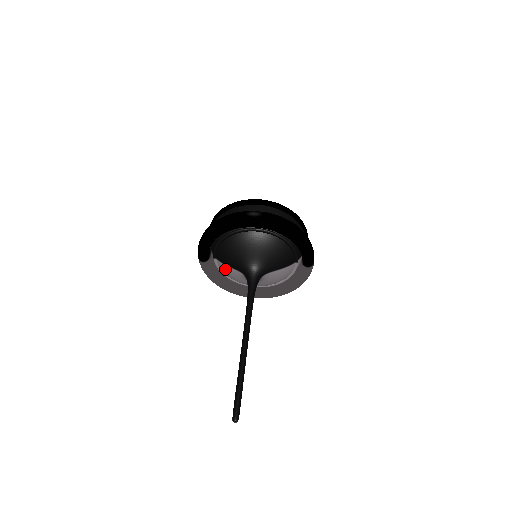
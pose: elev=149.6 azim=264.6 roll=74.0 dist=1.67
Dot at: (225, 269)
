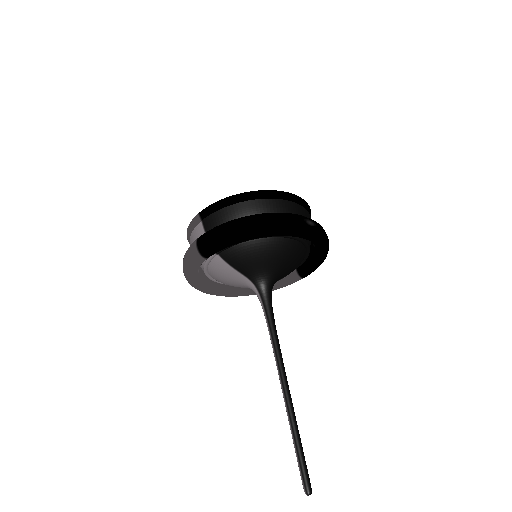
Dot at: (223, 269)
